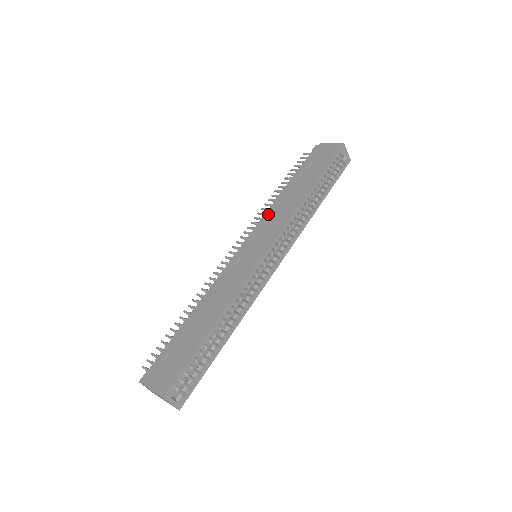
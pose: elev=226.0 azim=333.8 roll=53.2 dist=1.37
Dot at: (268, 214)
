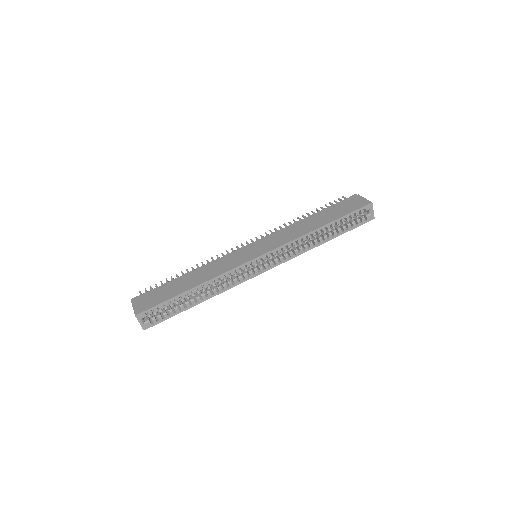
Dot at: (282, 230)
